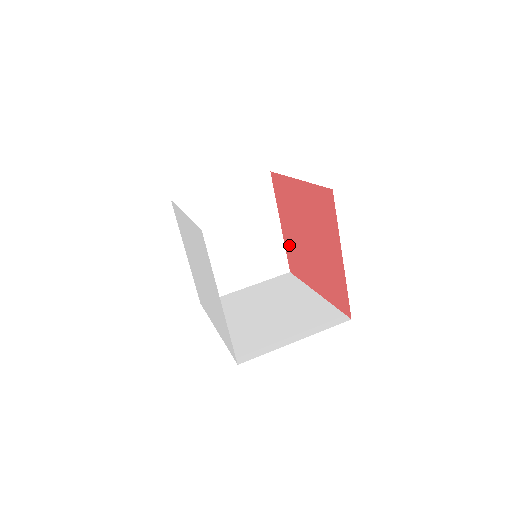
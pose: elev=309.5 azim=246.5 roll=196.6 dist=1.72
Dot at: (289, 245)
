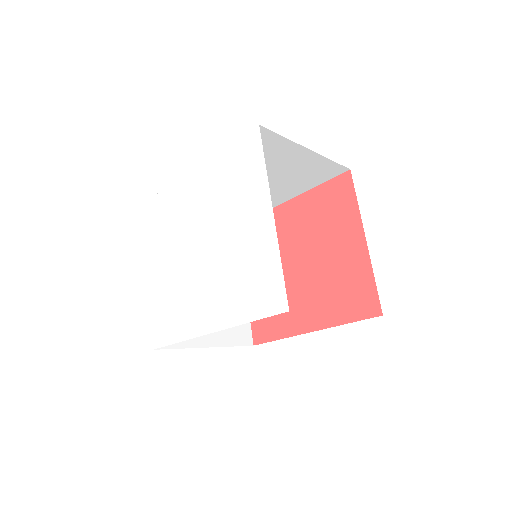
Dot at: occluded
